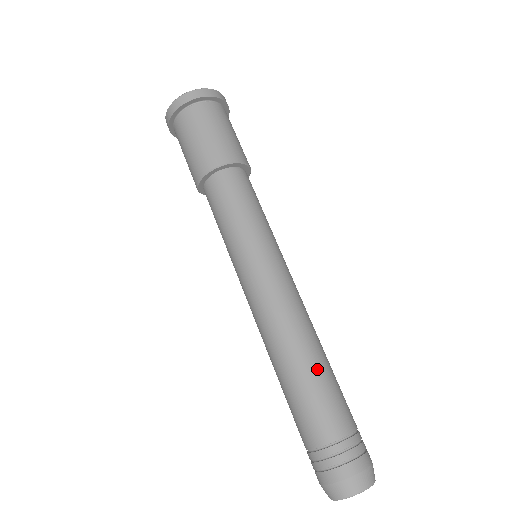
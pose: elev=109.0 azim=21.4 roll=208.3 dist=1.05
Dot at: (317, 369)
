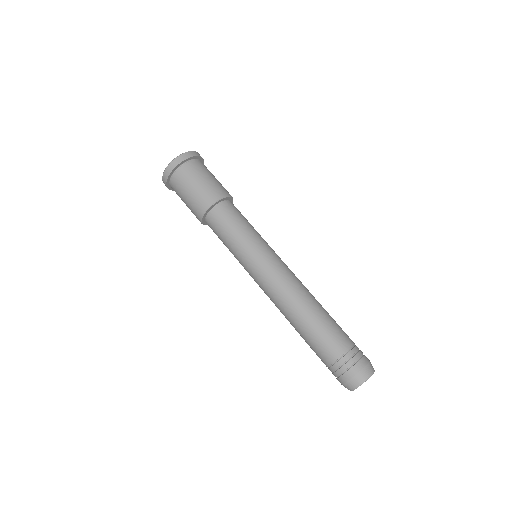
Dot at: (308, 324)
